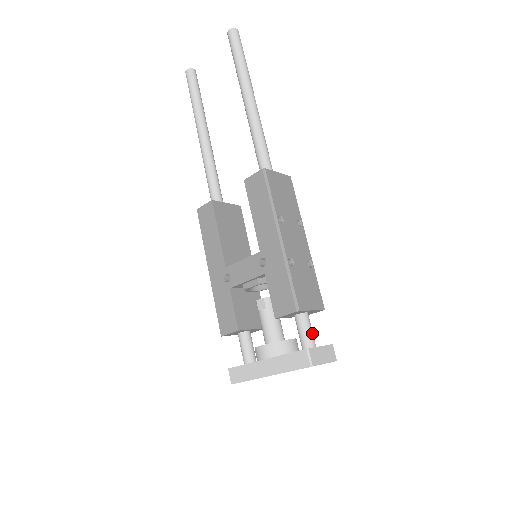
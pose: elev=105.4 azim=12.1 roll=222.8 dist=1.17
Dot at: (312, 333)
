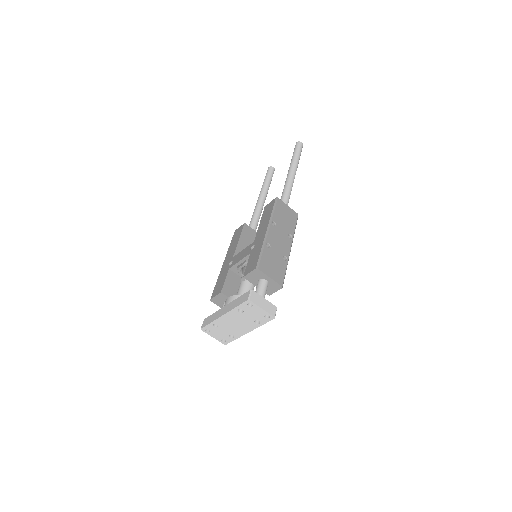
Dot at: (264, 293)
